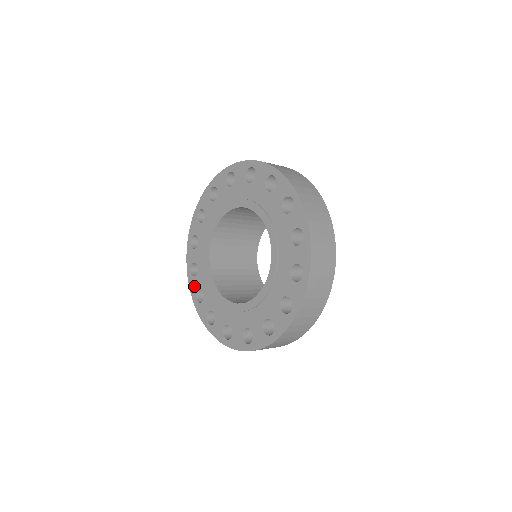
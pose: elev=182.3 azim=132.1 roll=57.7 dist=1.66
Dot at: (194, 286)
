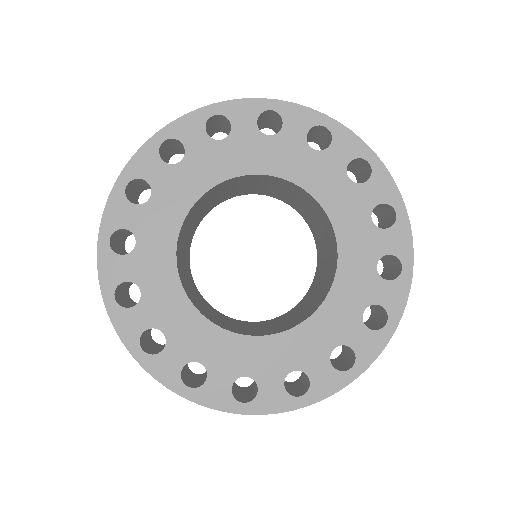
Dot at: (132, 326)
